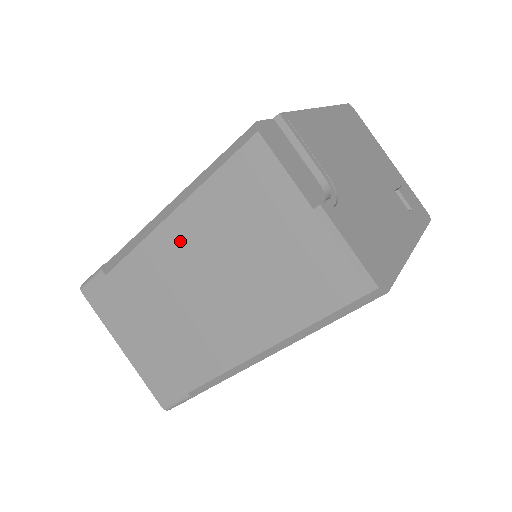
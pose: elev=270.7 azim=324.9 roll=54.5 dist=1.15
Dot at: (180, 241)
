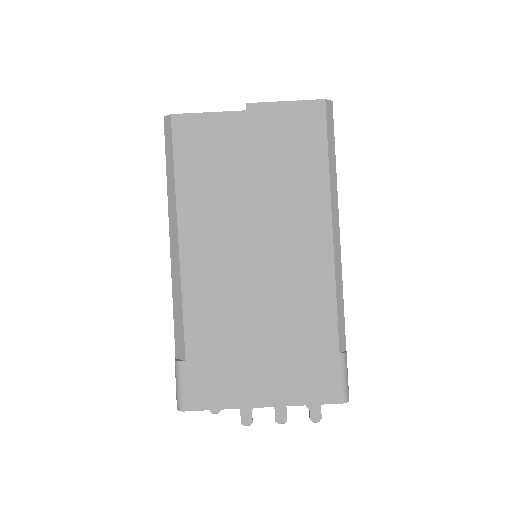
Dot at: (204, 245)
